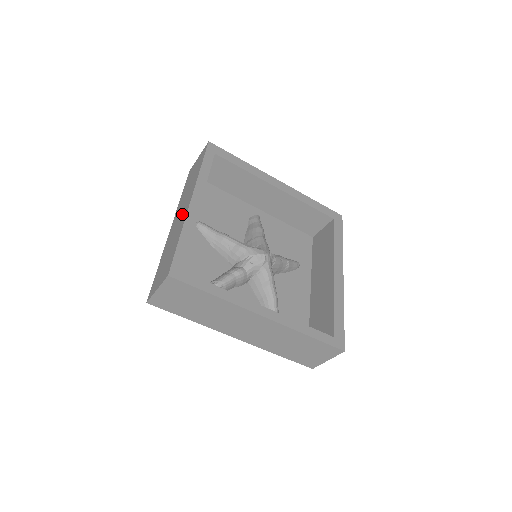
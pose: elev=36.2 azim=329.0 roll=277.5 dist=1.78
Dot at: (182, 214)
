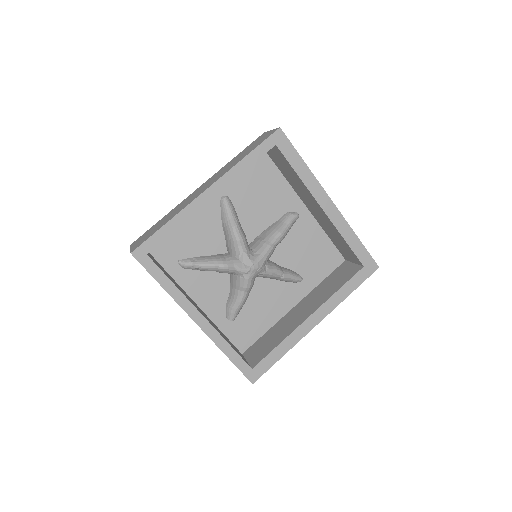
Dot at: (198, 193)
